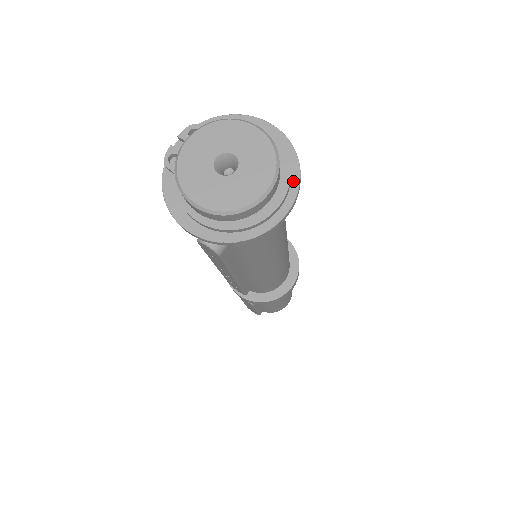
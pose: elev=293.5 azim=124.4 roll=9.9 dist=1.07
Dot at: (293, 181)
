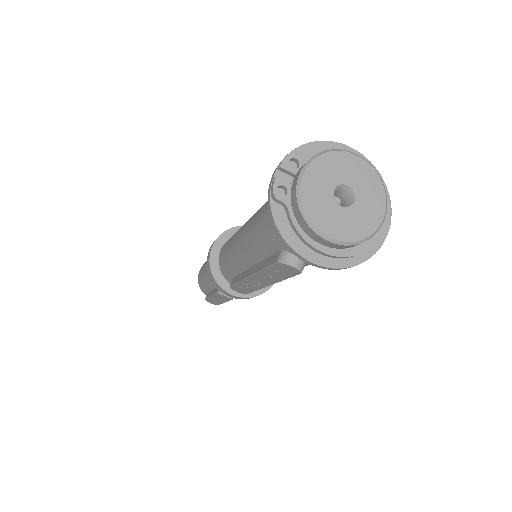
Dot at: occluded
